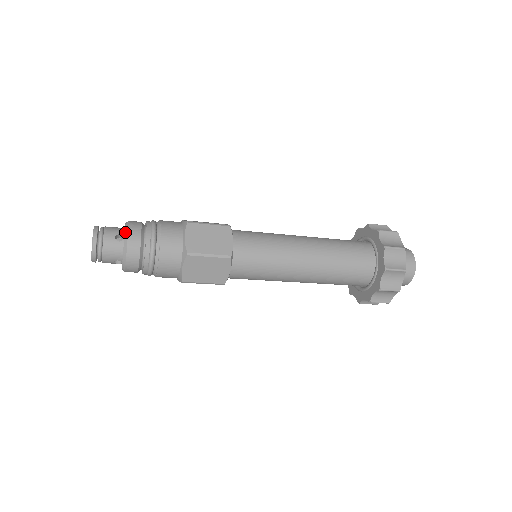
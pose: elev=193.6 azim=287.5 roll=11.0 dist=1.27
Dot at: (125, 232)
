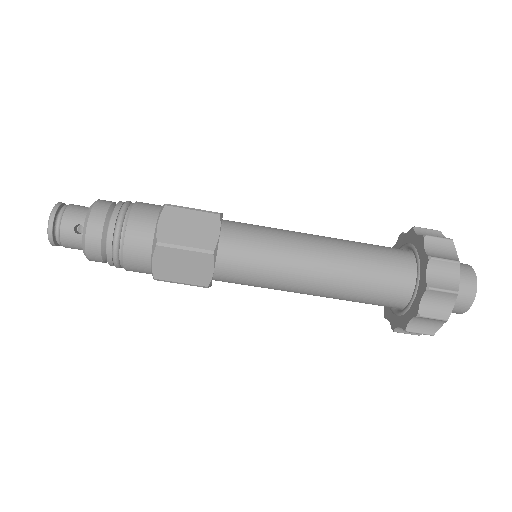
Dot at: occluded
